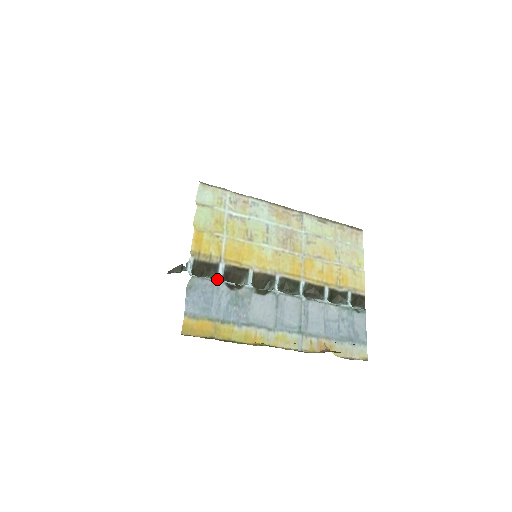
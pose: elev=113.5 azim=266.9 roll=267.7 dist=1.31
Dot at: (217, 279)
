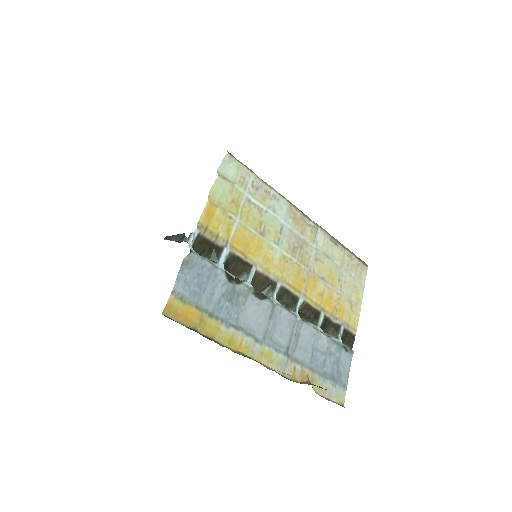
Dot at: (217, 264)
